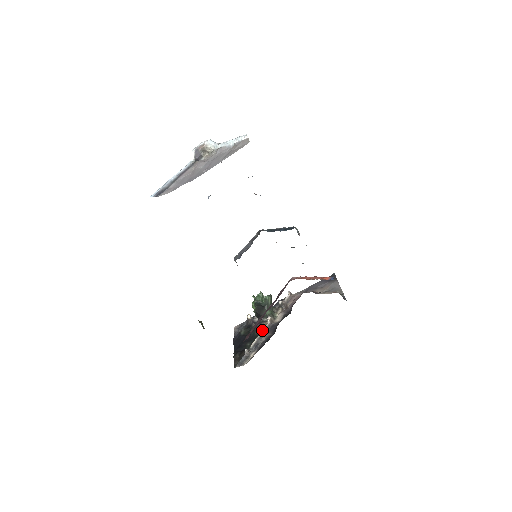
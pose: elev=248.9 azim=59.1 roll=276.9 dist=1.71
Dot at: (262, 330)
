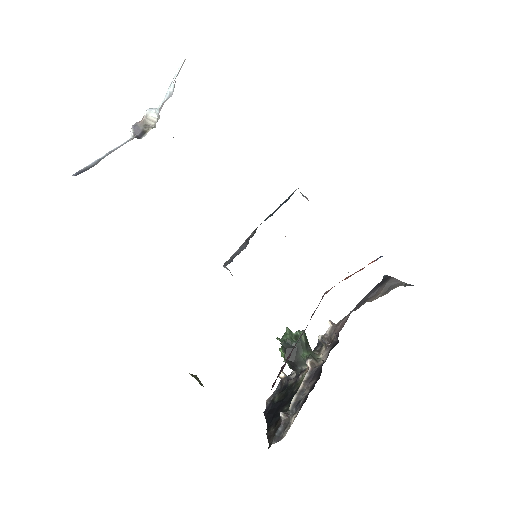
Dot at: (302, 381)
